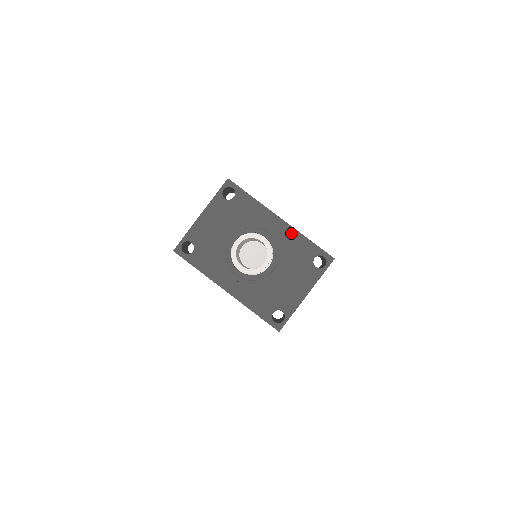
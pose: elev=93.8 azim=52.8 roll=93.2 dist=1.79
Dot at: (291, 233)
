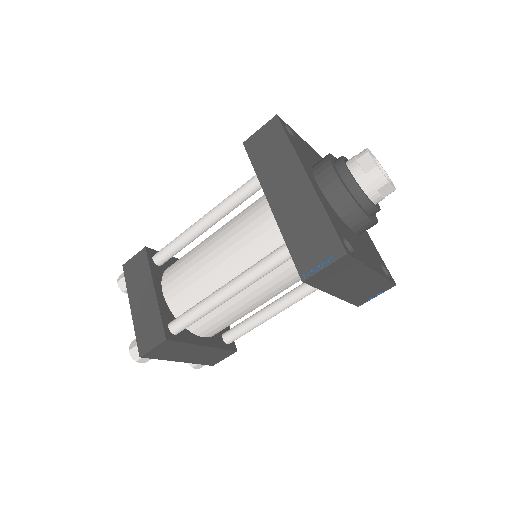
Dot at: (366, 233)
